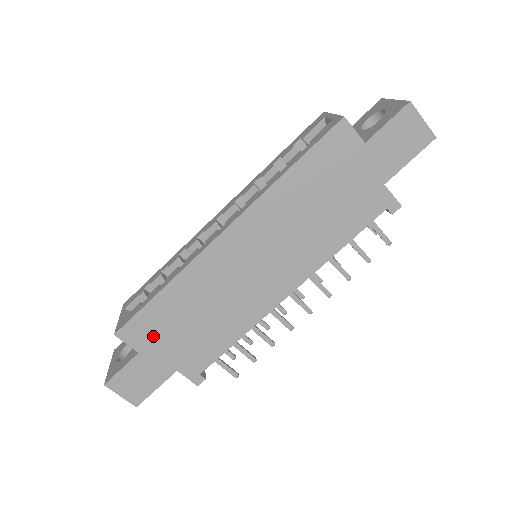
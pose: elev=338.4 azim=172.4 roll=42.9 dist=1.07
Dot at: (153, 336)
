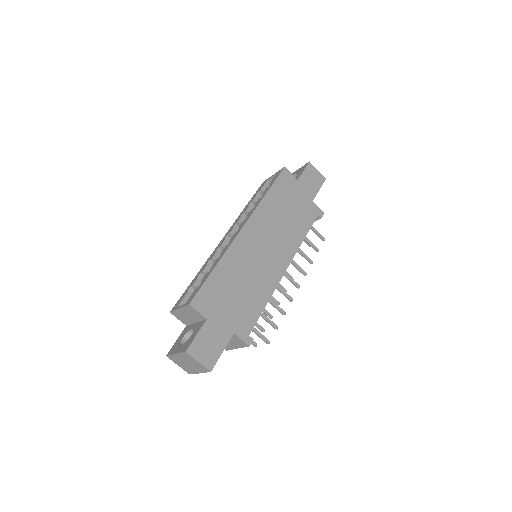
Dot at: (214, 304)
